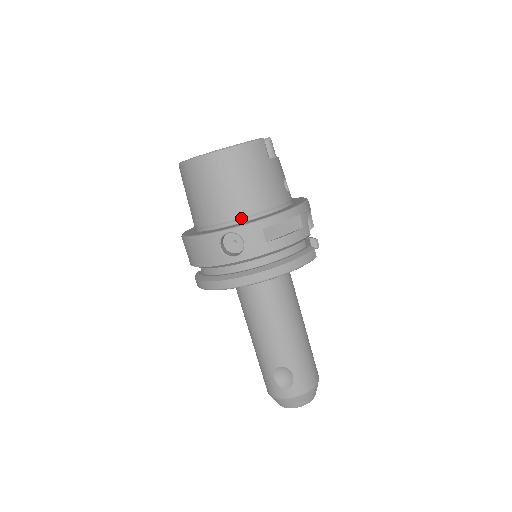
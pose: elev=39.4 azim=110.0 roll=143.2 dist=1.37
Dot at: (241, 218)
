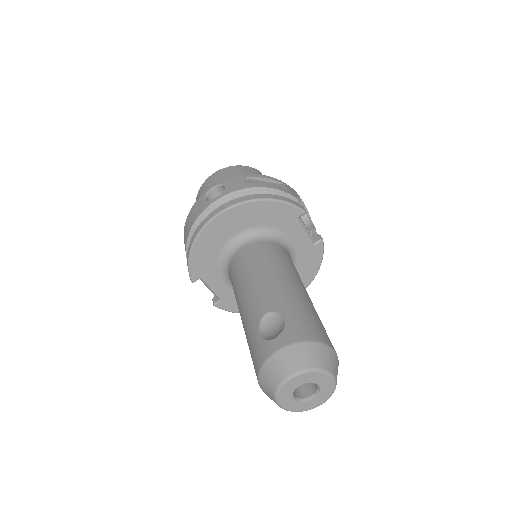
Dot at: occluded
